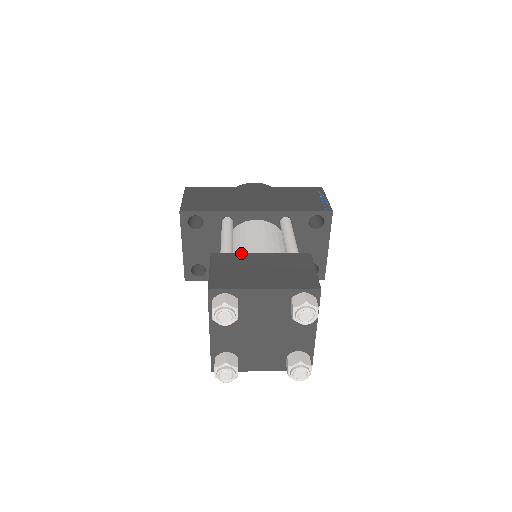
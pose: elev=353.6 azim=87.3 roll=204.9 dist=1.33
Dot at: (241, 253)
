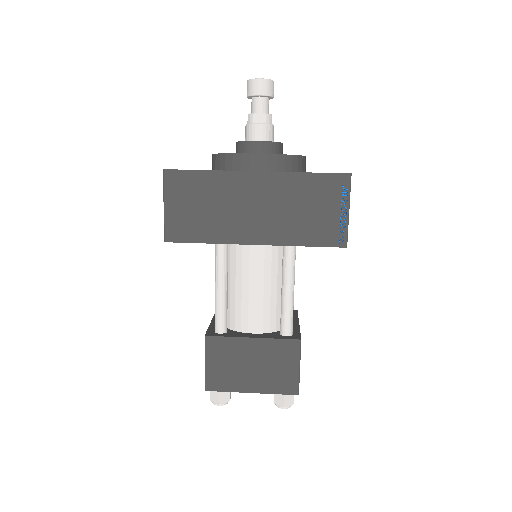
Dot at: (233, 338)
